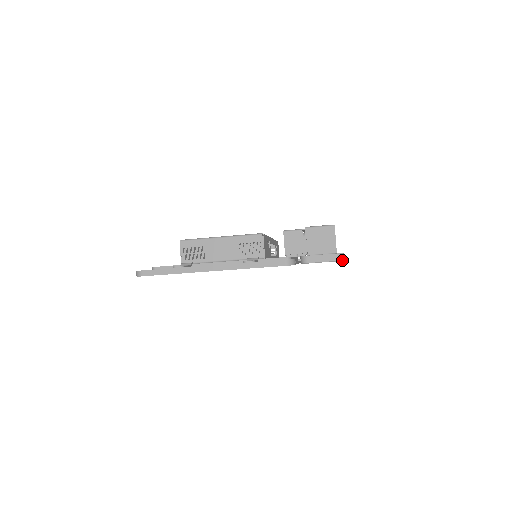
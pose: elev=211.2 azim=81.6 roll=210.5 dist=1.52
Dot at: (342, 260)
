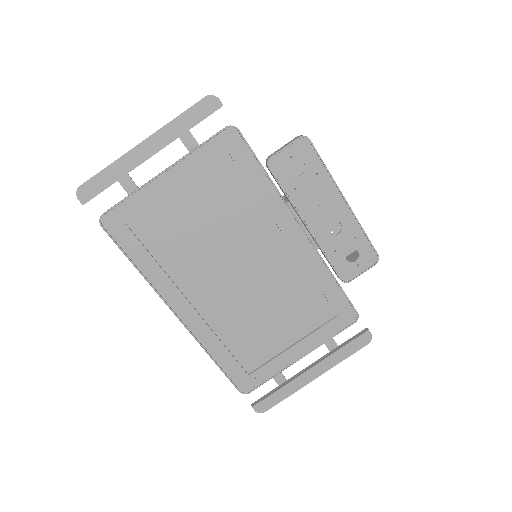
Dot at: (305, 136)
